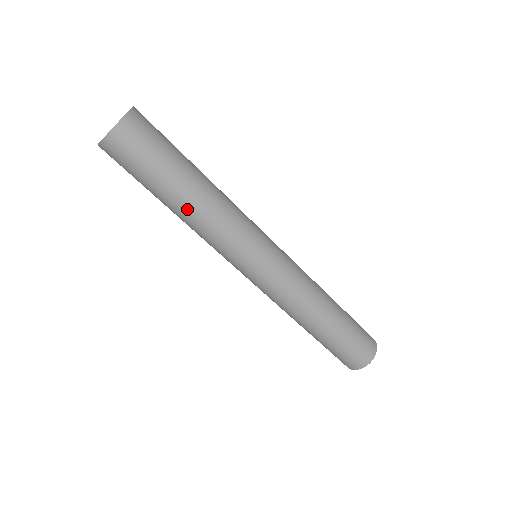
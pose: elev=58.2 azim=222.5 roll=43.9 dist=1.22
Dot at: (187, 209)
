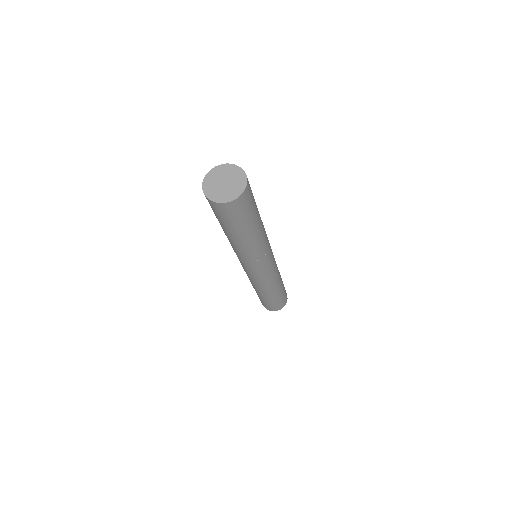
Dot at: (247, 242)
